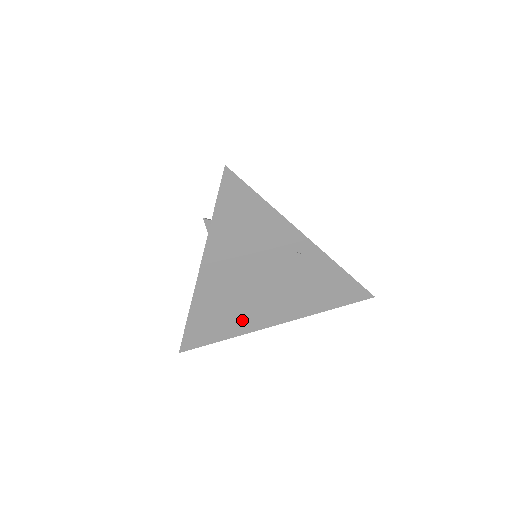
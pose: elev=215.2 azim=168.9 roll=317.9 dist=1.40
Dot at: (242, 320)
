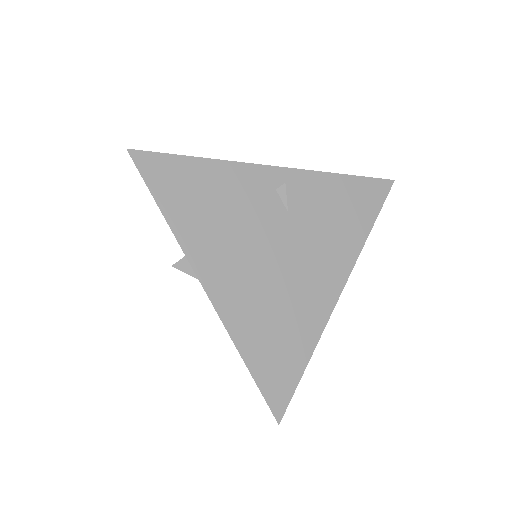
Dot at: (303, 315)
